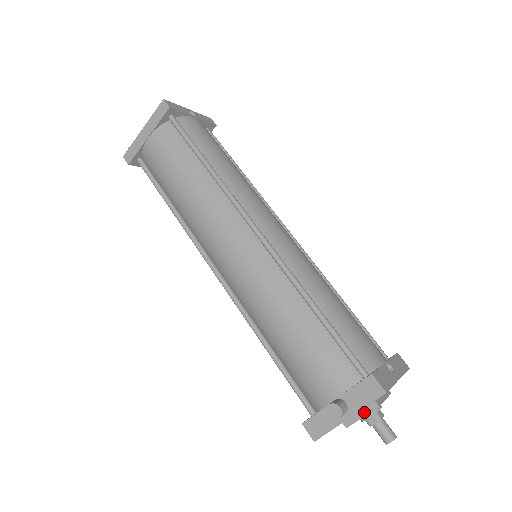
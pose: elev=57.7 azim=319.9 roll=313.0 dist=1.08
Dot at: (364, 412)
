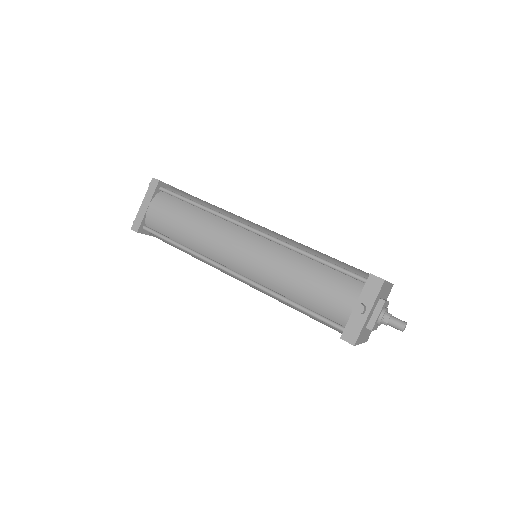
Dot at: (378, 311)
